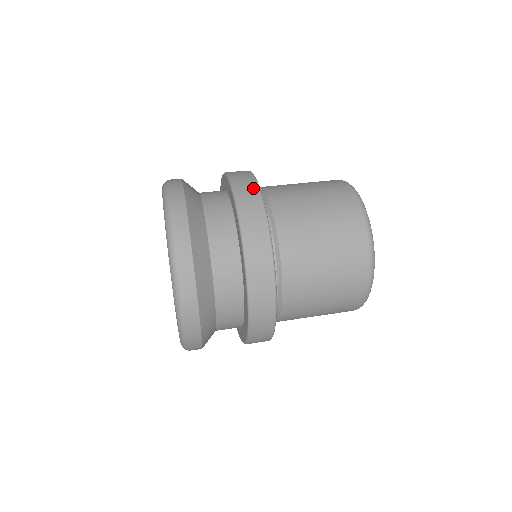
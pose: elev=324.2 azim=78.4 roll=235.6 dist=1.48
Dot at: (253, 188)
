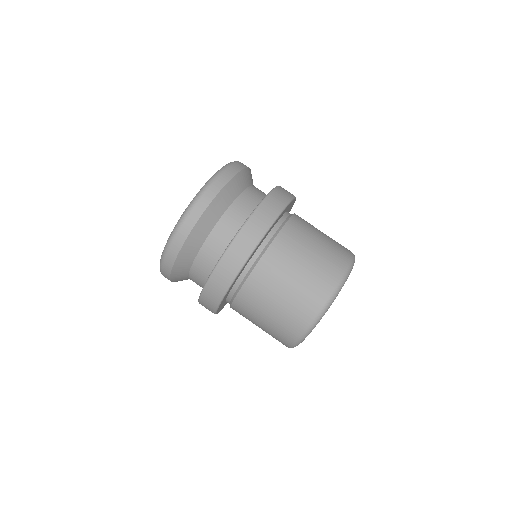
Dot at: (226, 282)
